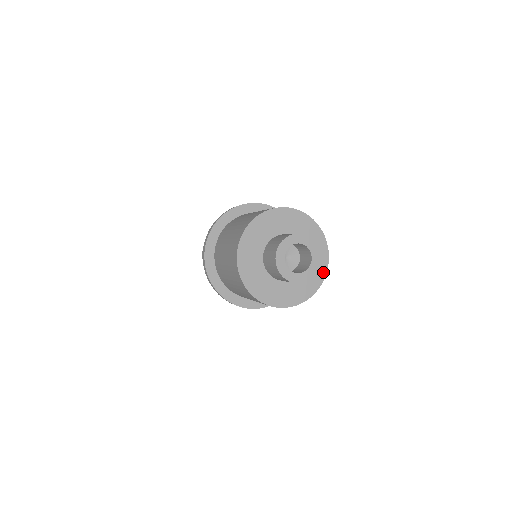
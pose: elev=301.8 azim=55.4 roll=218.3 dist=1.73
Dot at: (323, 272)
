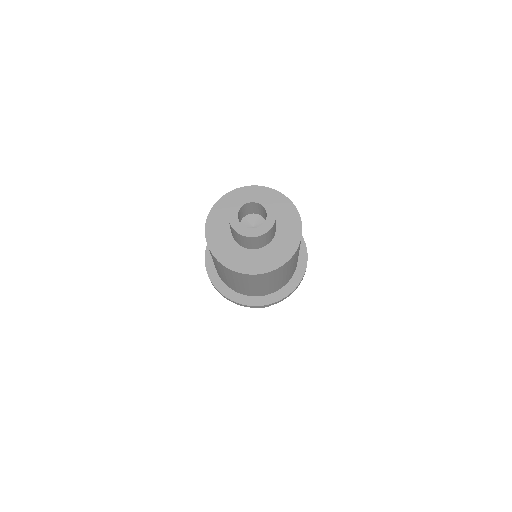
Dot at: (281, 262)
